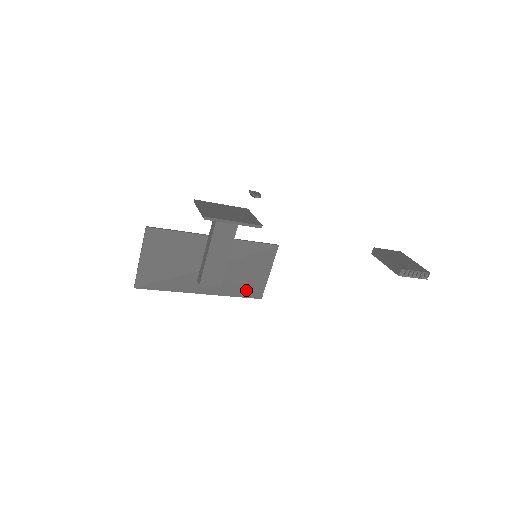
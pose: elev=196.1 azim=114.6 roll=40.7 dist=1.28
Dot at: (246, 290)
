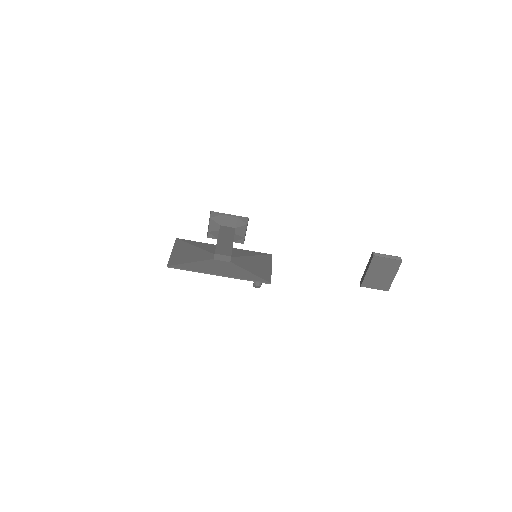
Dot at: (255, 276)
